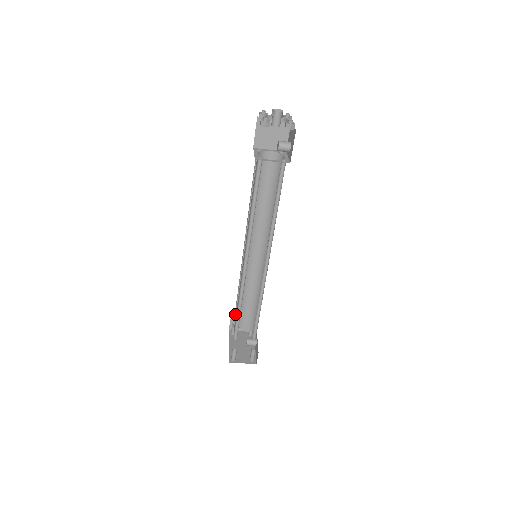
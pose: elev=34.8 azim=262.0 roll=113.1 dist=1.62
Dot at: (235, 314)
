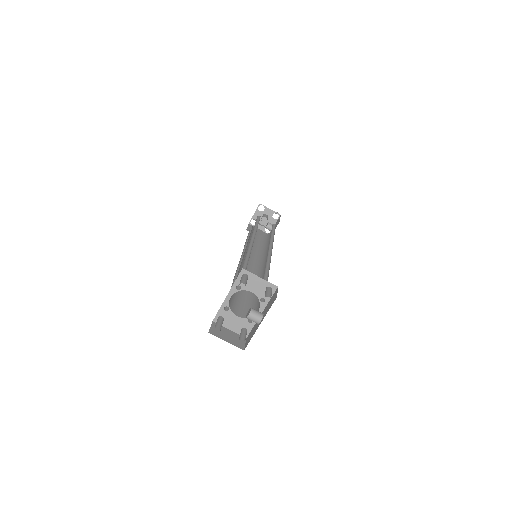
Dot at: occluded
